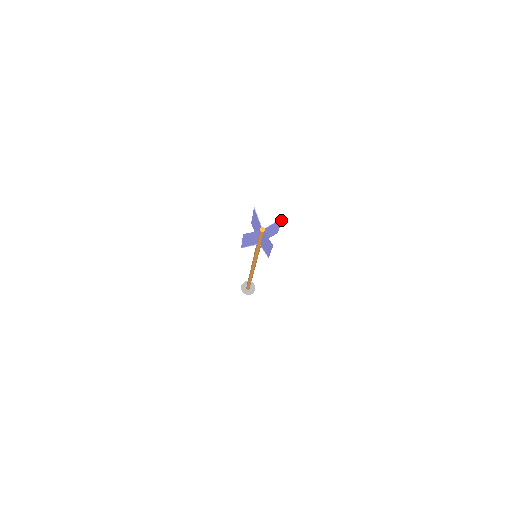
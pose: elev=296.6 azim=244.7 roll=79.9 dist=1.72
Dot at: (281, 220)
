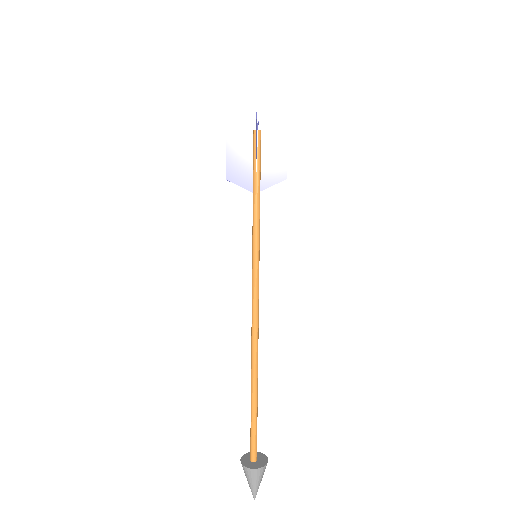
Dot at: (286, 125)
